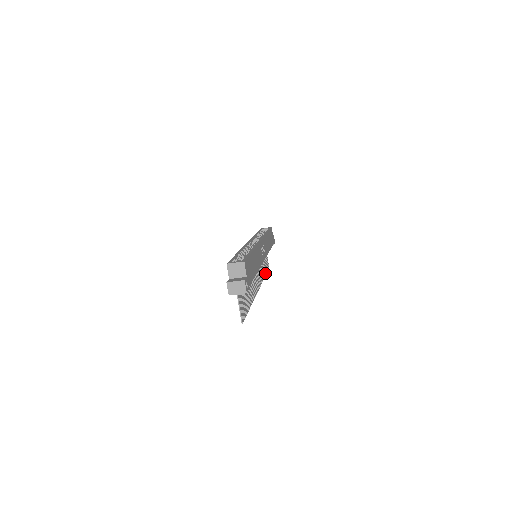
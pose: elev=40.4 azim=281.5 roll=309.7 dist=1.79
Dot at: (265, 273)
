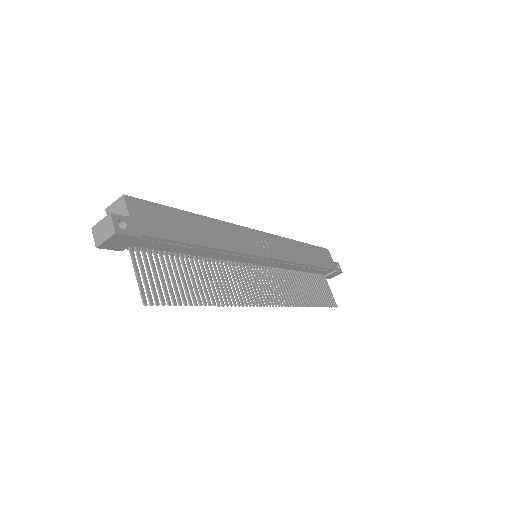
Dot at: (315, 304)
